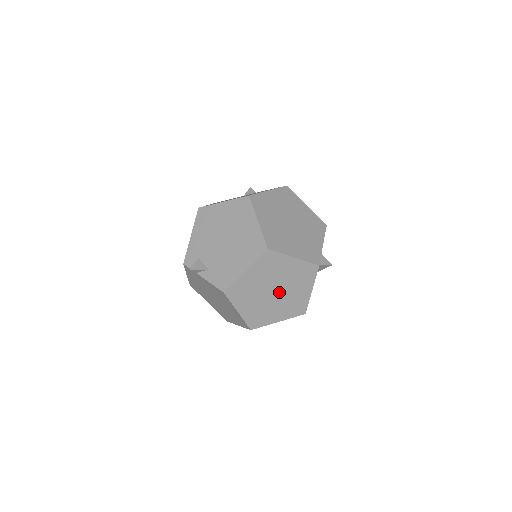
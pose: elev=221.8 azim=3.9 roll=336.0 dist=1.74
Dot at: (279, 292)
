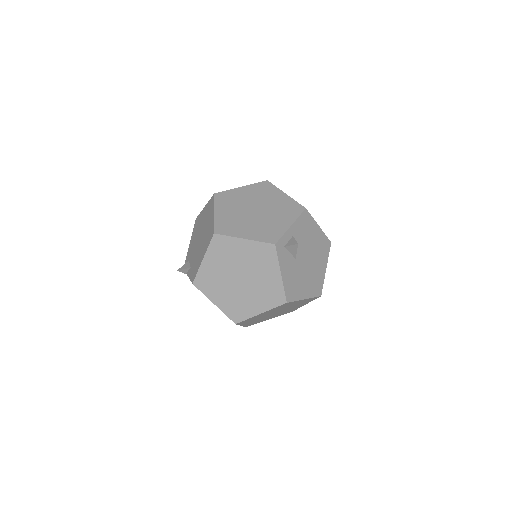
Dot at: (246, 279)
